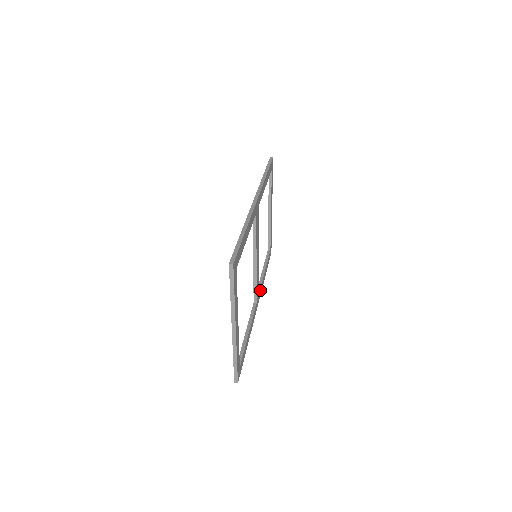
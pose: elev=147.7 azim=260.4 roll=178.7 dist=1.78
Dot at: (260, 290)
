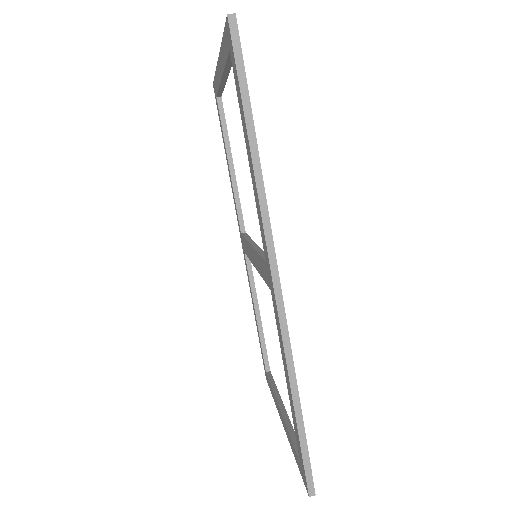
Dot at: (241, 215)
